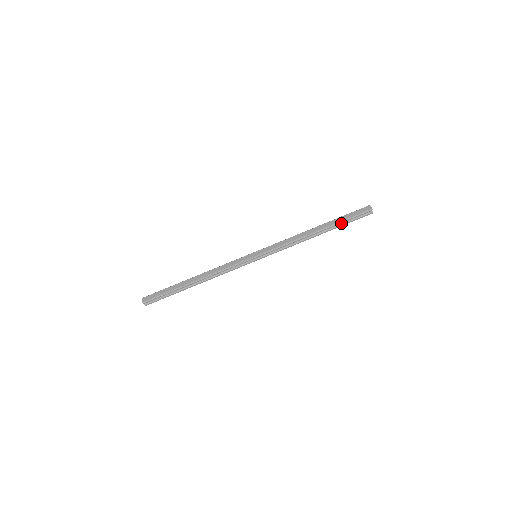
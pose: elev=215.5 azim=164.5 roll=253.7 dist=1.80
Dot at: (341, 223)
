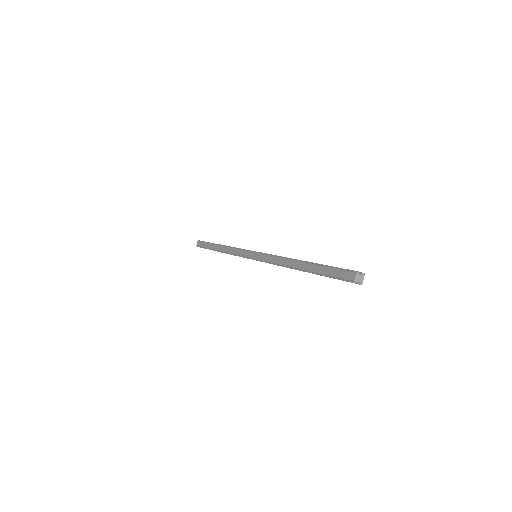
Dot at: occluded
